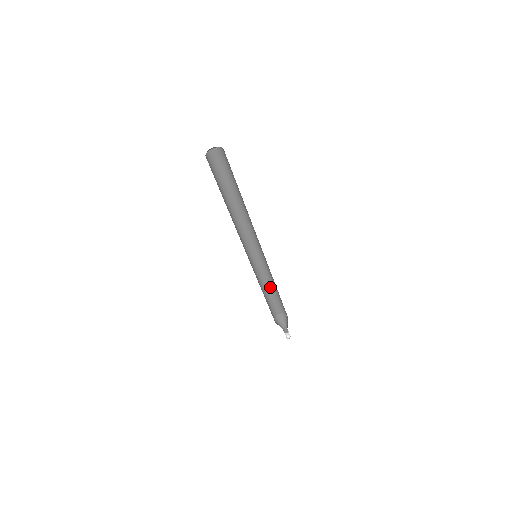
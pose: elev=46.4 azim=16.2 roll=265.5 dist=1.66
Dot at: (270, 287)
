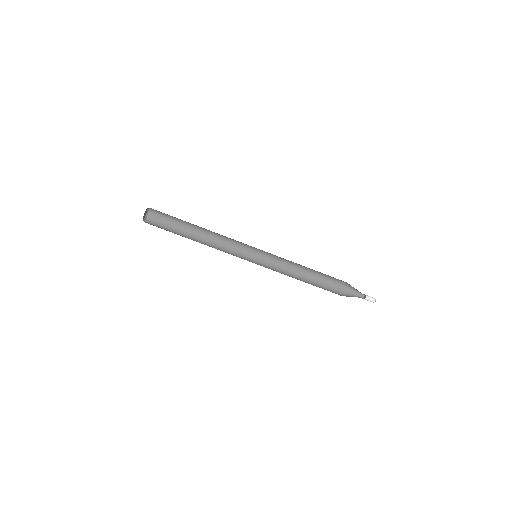
Dot at: (303, 274)
